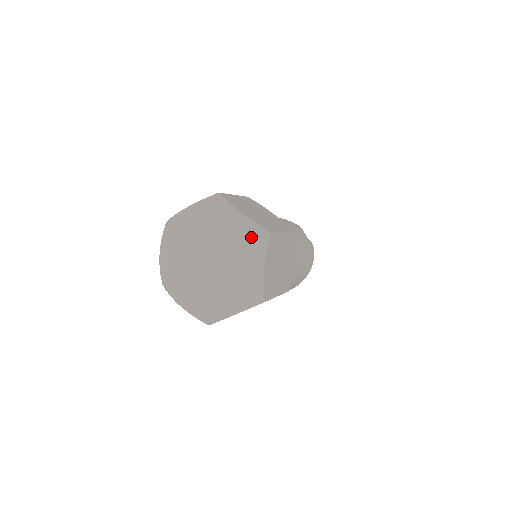
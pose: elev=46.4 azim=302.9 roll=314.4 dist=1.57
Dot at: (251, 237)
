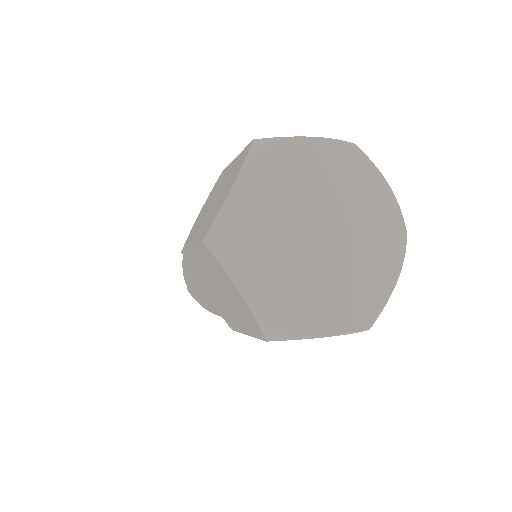
Dot at: (393, 228)
